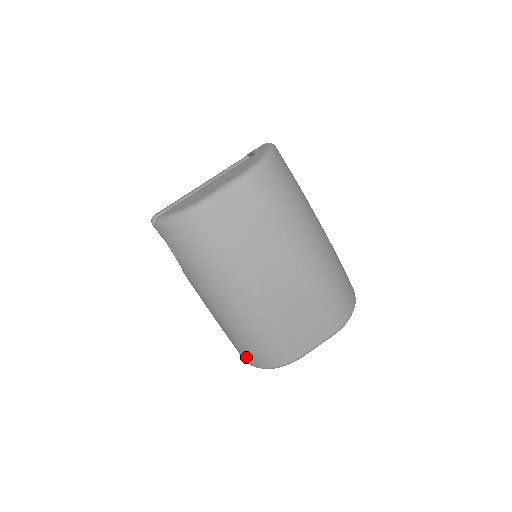
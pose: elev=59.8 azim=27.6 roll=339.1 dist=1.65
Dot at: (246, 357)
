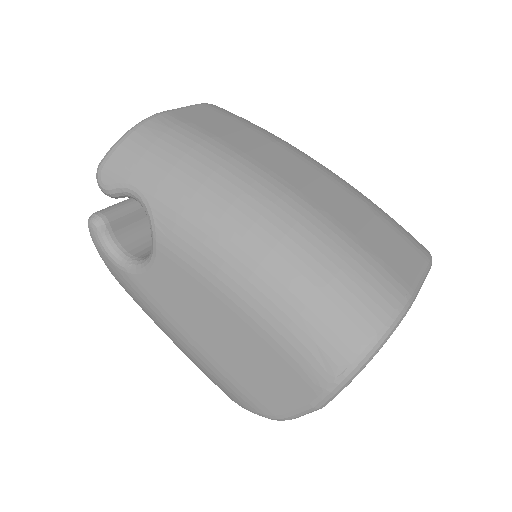
Dot at: (326, 349)
